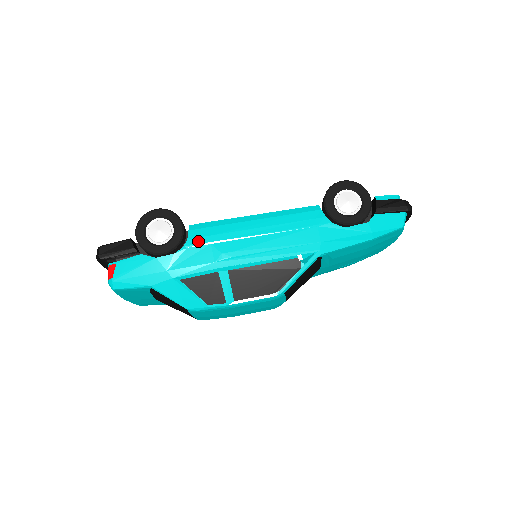
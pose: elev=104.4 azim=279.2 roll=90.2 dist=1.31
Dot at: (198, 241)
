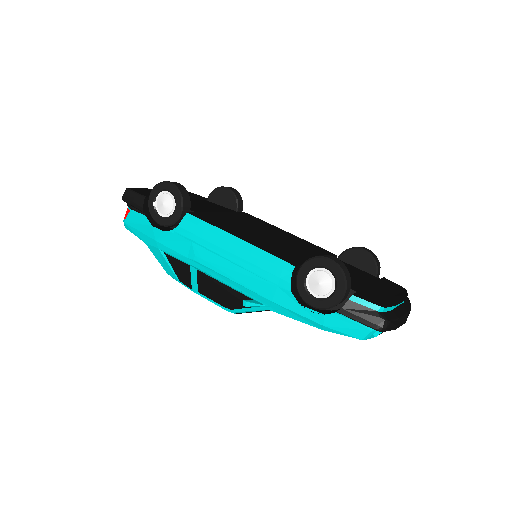
Dot at: (184, 233)
